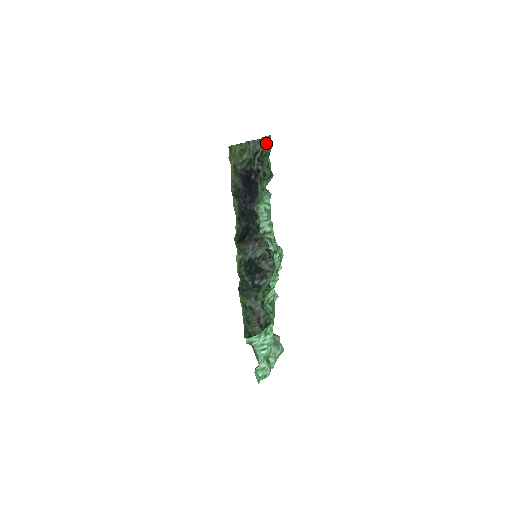
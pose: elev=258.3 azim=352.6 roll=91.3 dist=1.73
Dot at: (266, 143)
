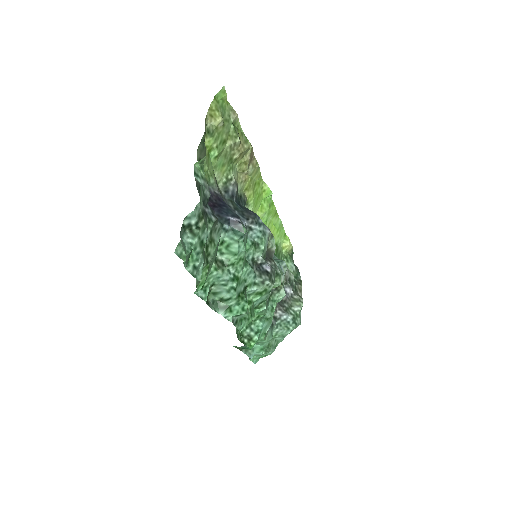
Dot at: (182, 242)
